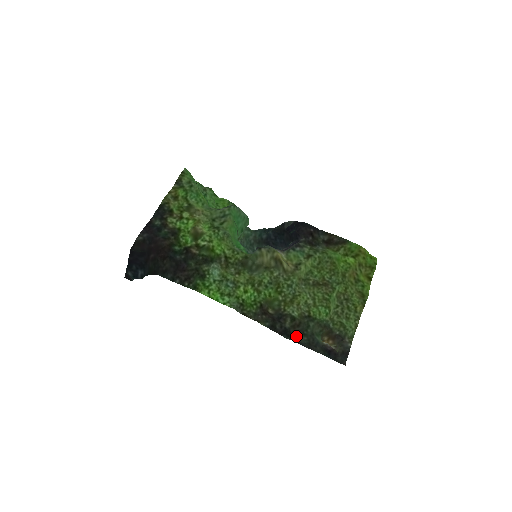
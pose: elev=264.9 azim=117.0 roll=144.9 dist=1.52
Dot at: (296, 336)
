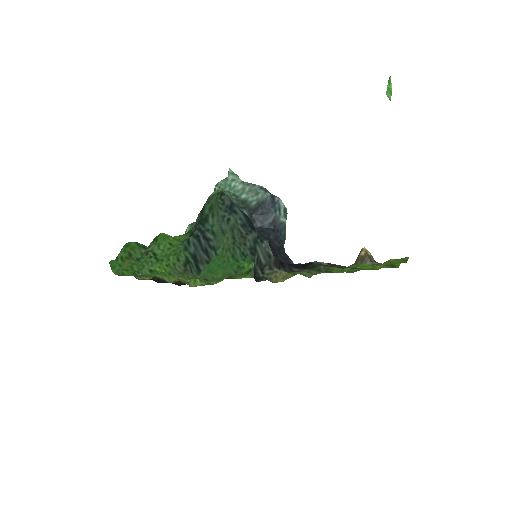
Dot at: occluded
